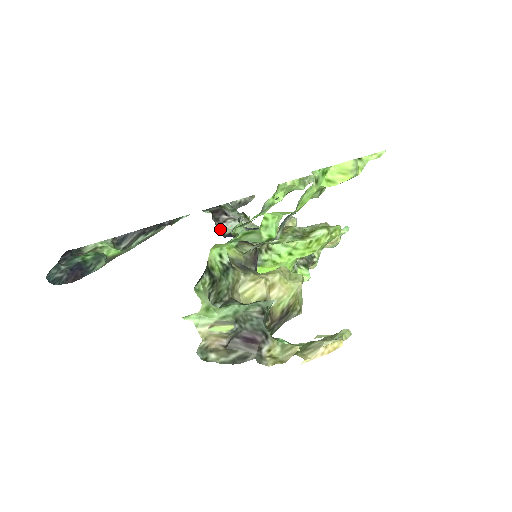
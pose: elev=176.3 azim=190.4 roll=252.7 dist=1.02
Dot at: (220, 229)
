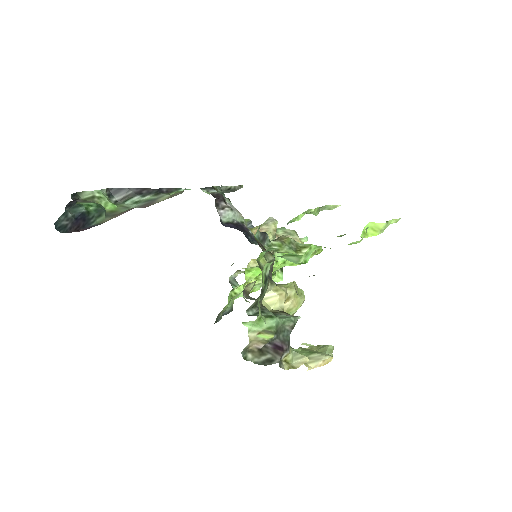
Dot at: (220, 216)
